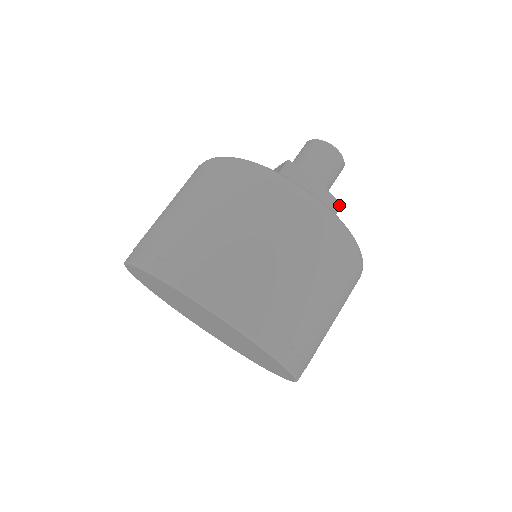
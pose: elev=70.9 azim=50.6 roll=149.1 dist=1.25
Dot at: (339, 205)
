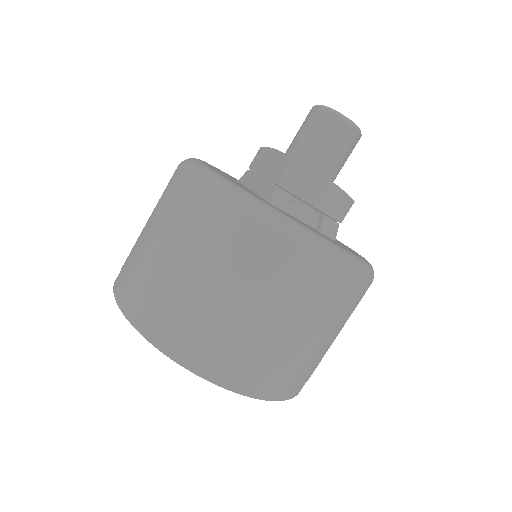
Dot at: (352, 202)
